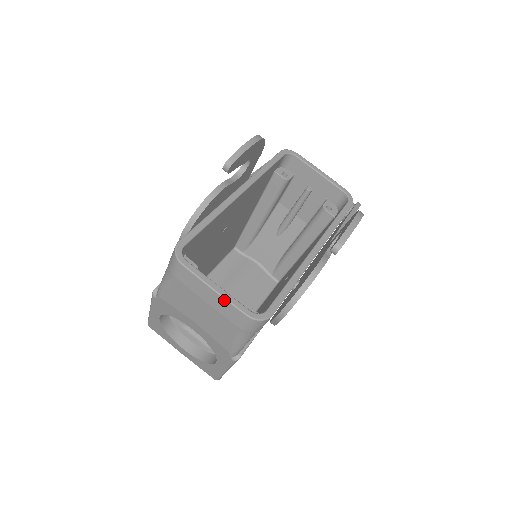
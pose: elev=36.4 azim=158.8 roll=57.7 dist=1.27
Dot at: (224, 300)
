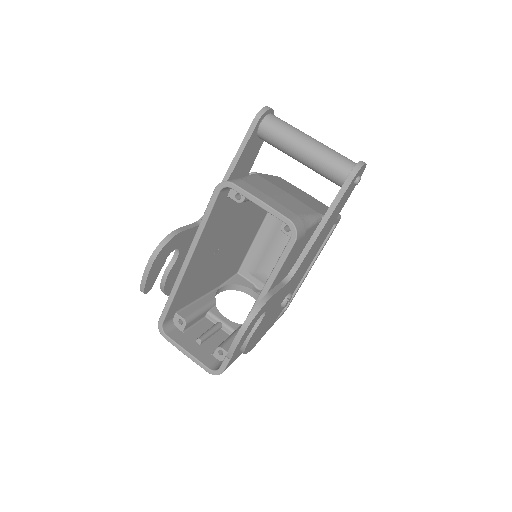
Dot at: (194, 360)
